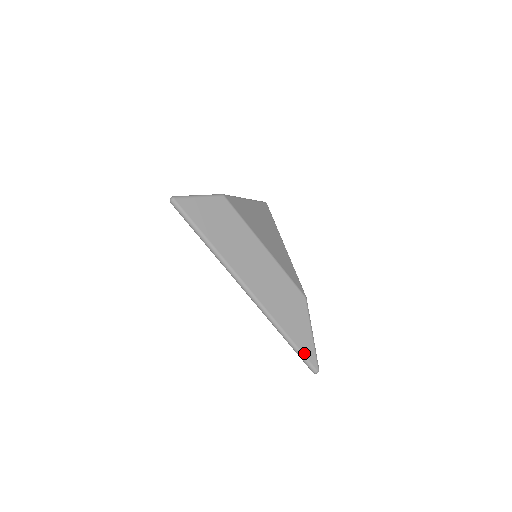
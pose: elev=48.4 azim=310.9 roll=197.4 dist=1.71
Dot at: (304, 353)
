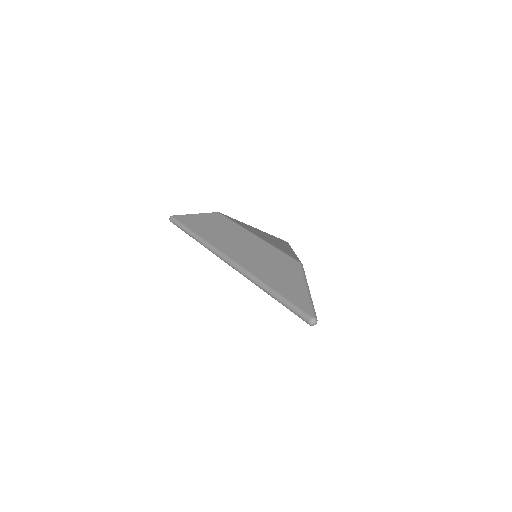
Dot at: (292, 301)
